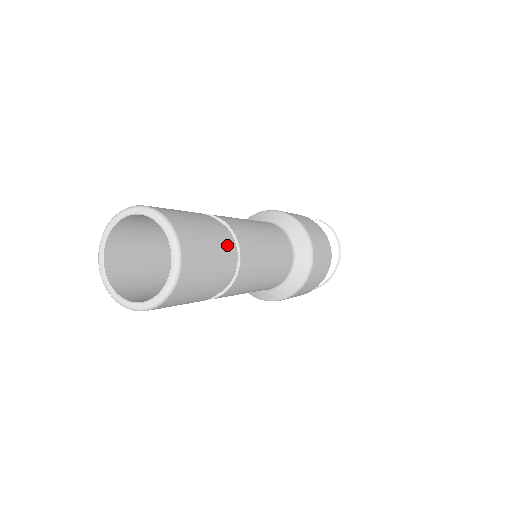
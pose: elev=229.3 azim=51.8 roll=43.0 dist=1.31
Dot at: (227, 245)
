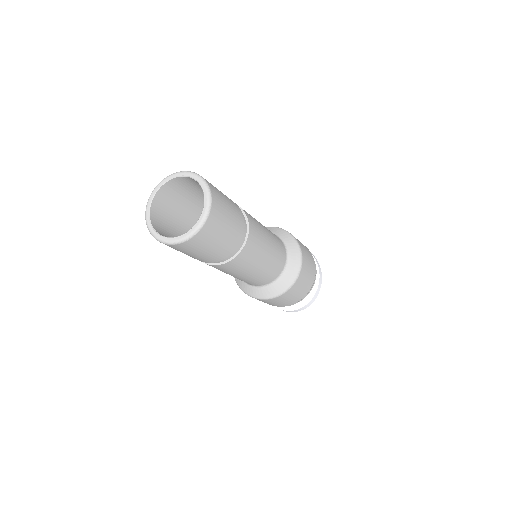
Dot at: occluded
